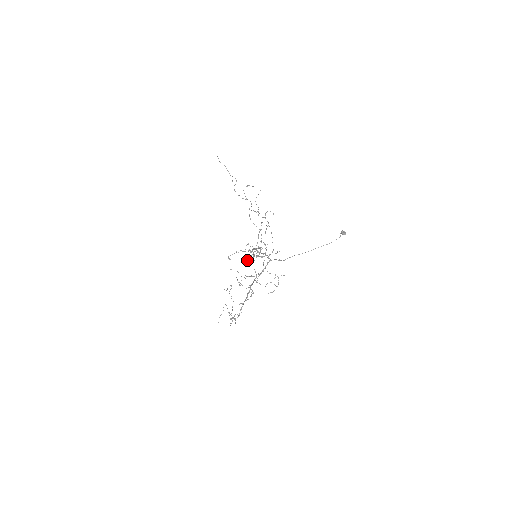
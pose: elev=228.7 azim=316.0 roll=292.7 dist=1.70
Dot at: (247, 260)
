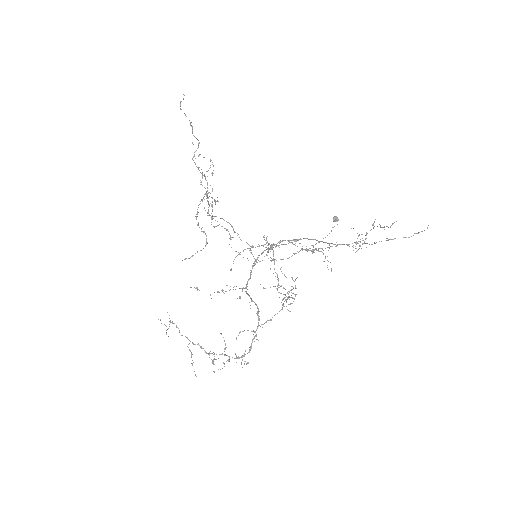
Dot at: occluded
